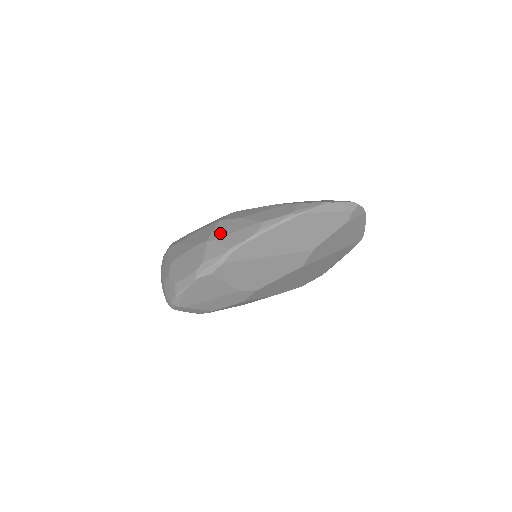
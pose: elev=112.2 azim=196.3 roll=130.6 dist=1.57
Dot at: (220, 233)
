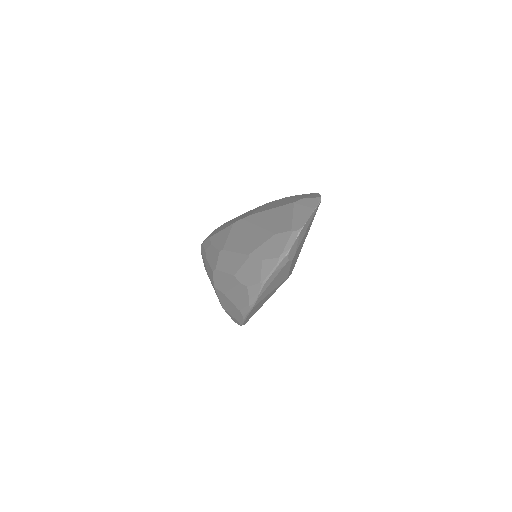
Dot at: (224, 305)
